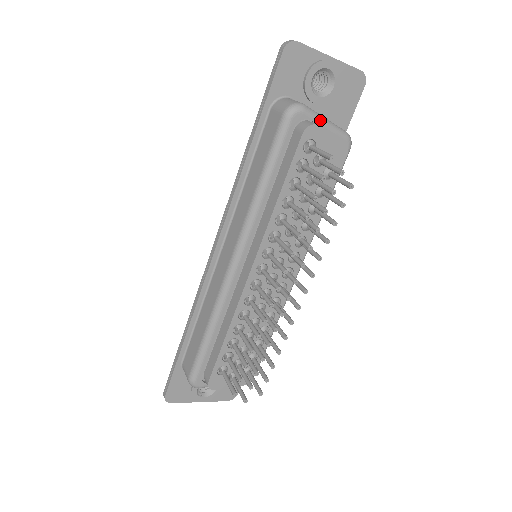
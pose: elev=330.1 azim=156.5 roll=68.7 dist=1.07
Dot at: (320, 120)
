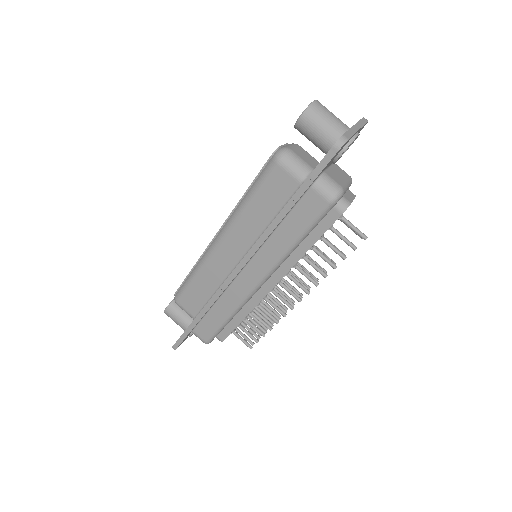
Dot at: occluded
